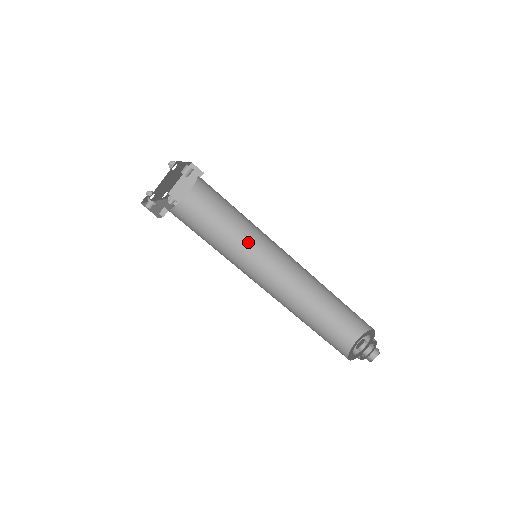
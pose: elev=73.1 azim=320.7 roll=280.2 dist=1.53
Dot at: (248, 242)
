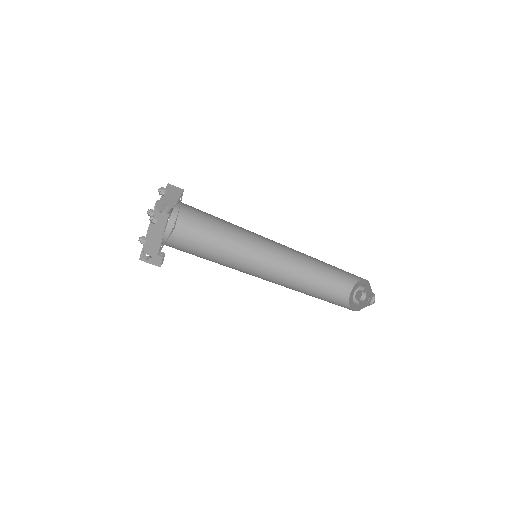
Dot at: (245, 235)
